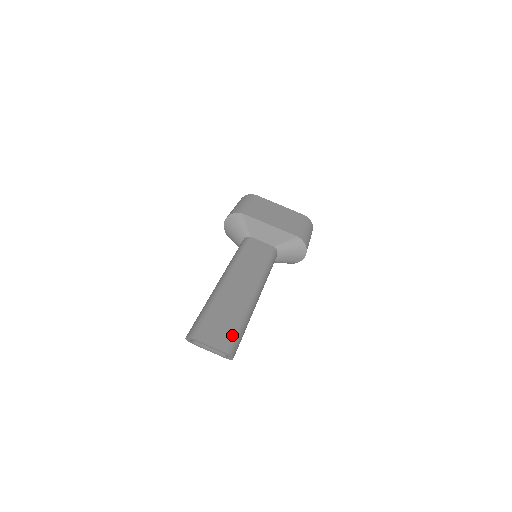
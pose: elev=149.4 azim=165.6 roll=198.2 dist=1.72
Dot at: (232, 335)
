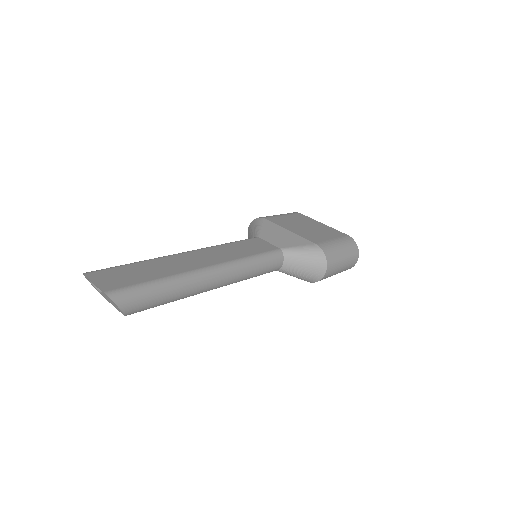
Dot at: (132, 284)
